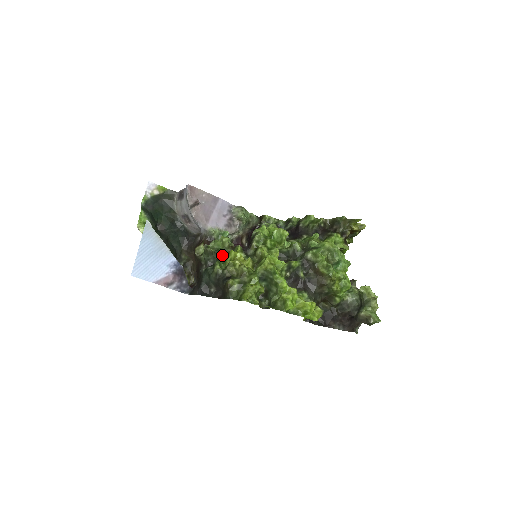
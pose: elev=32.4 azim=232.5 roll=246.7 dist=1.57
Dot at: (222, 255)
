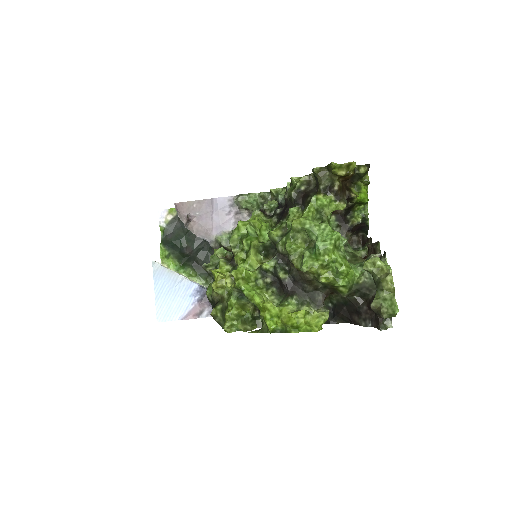
Dot at: occluded
